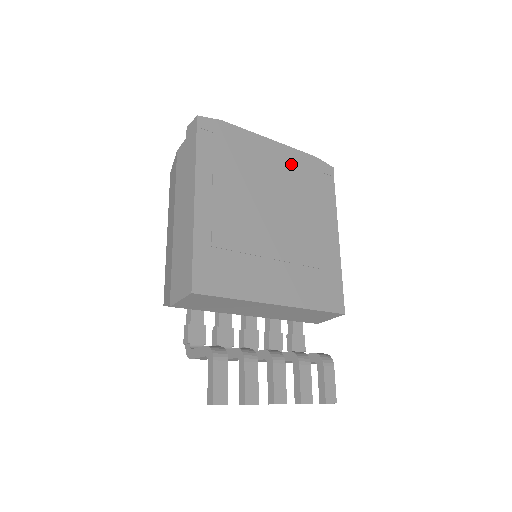
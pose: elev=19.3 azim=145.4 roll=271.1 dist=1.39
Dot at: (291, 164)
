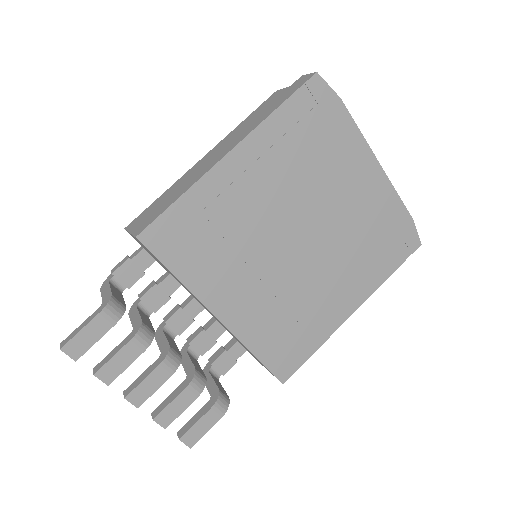
Dot at: (376, 203)
